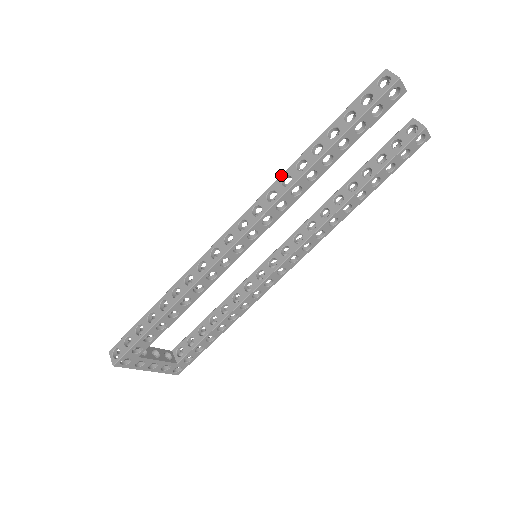
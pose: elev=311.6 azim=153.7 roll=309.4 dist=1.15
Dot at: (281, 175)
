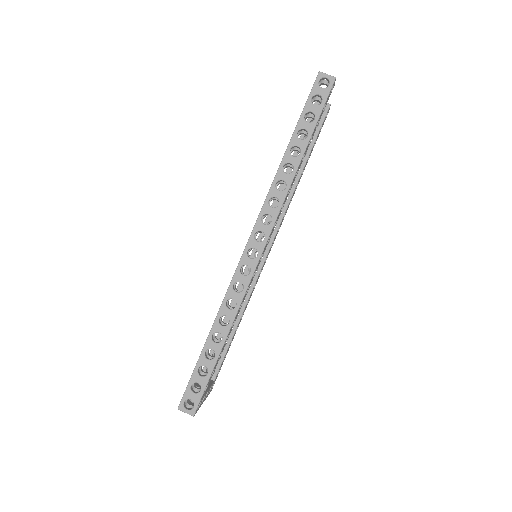
Dot at: (273, 182)
